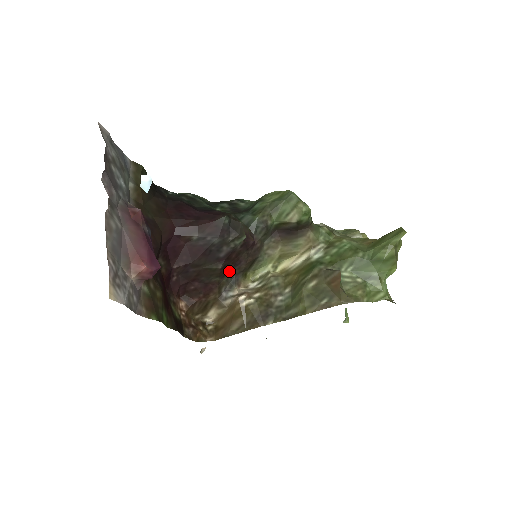
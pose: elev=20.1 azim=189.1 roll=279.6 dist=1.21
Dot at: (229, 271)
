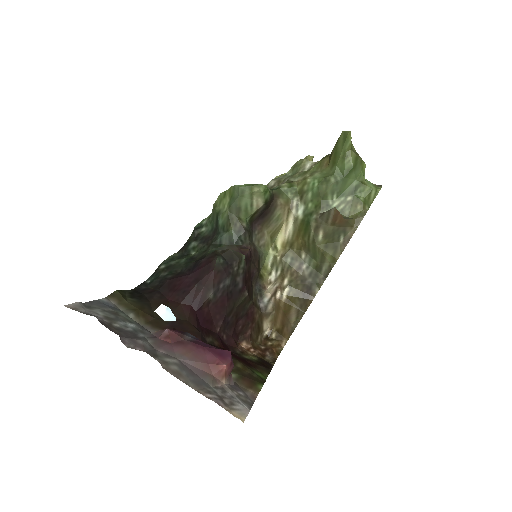
Dot at: (251, 288)
